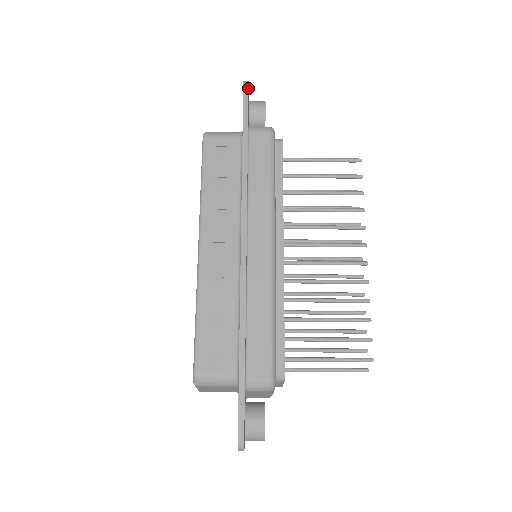
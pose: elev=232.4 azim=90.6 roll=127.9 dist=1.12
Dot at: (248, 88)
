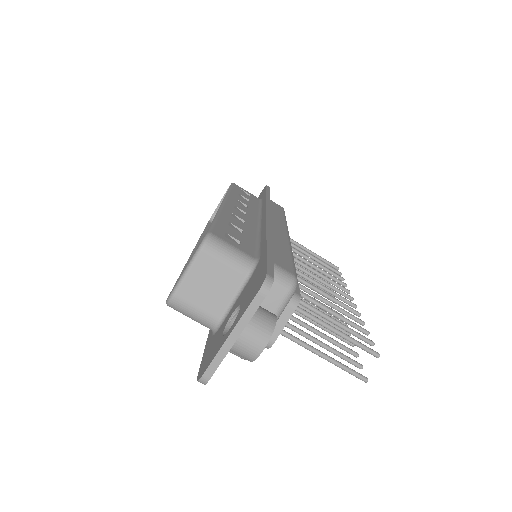
Dot at: occluded
